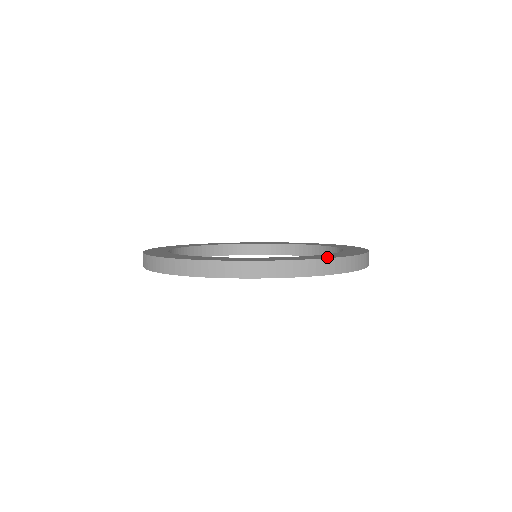
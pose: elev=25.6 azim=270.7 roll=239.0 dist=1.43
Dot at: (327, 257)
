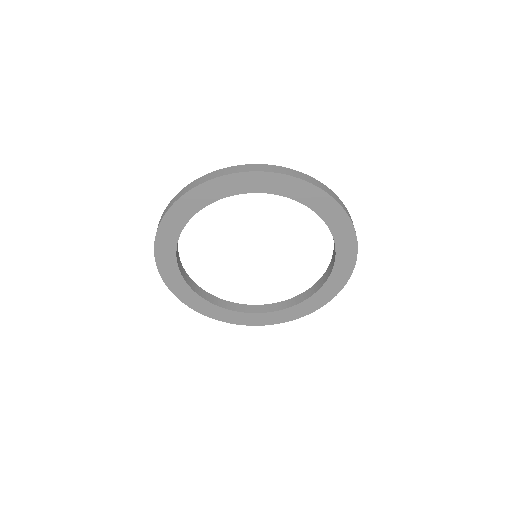
Dot at: occluded
